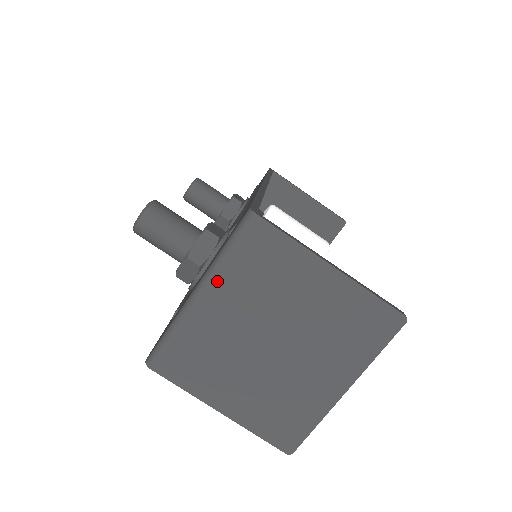
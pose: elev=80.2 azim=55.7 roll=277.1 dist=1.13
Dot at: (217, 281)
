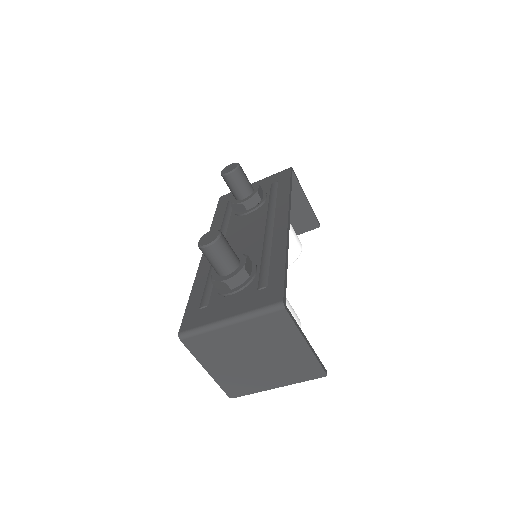
Dot at: (244, 323)
